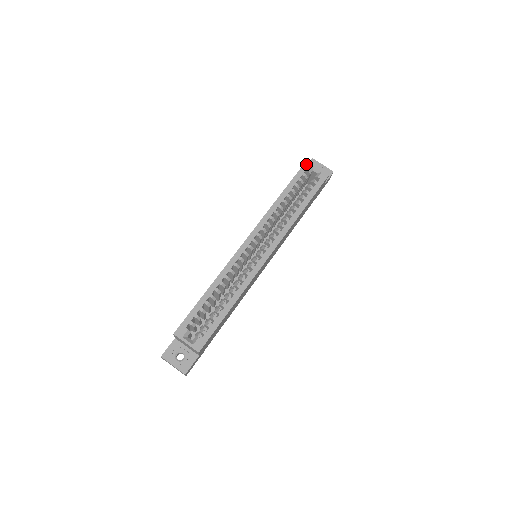
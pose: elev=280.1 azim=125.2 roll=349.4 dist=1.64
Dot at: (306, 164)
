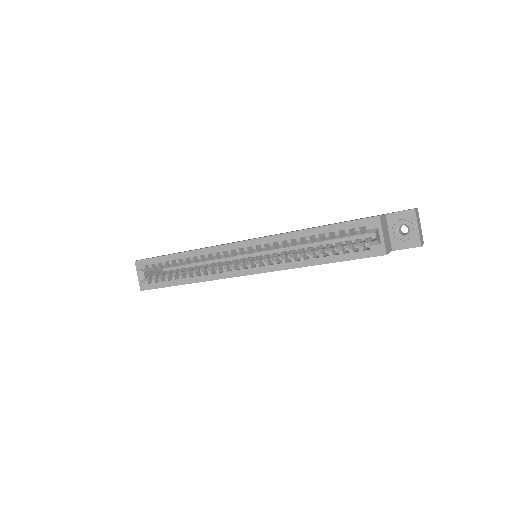
Dot at: (372, 219)
